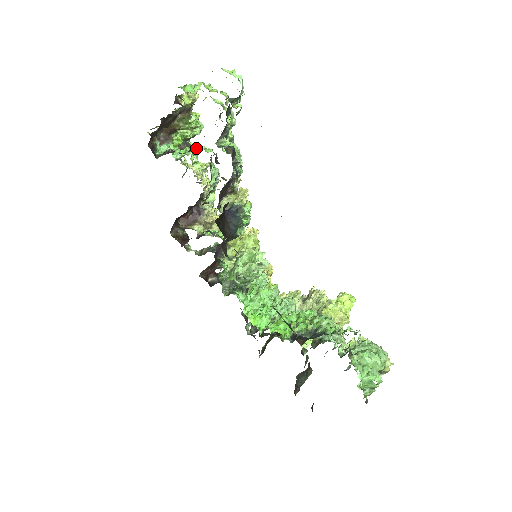
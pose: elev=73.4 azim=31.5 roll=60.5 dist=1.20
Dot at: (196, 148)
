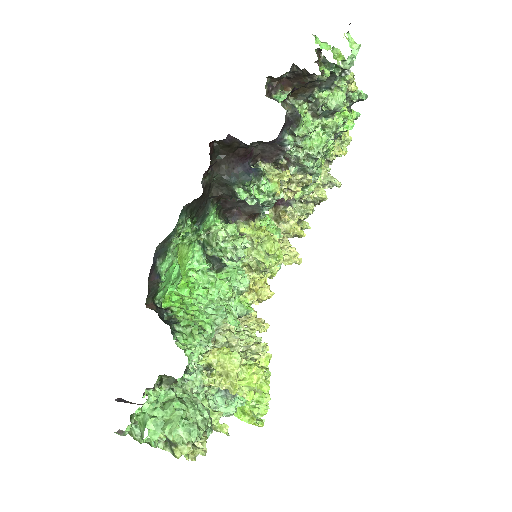
Dot at: occluded
